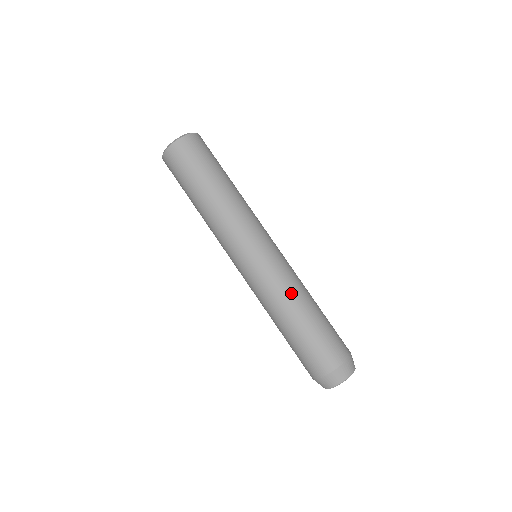
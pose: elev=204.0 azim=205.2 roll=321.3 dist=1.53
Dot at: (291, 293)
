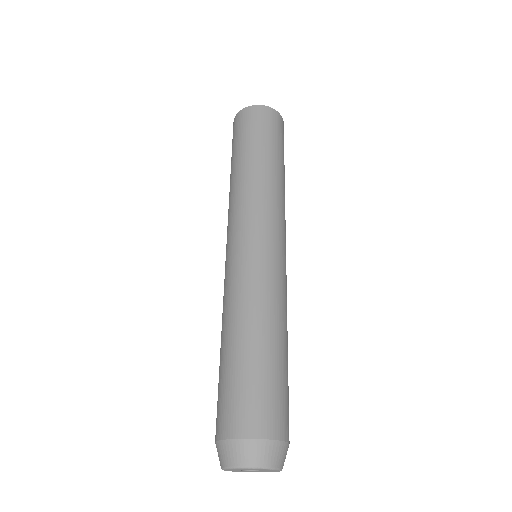
Dot at: (277, 309)
